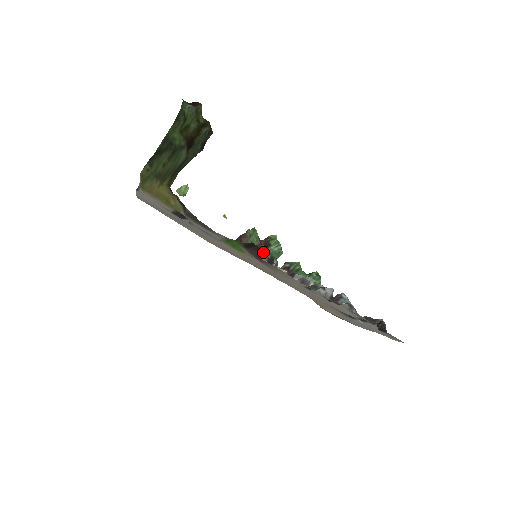
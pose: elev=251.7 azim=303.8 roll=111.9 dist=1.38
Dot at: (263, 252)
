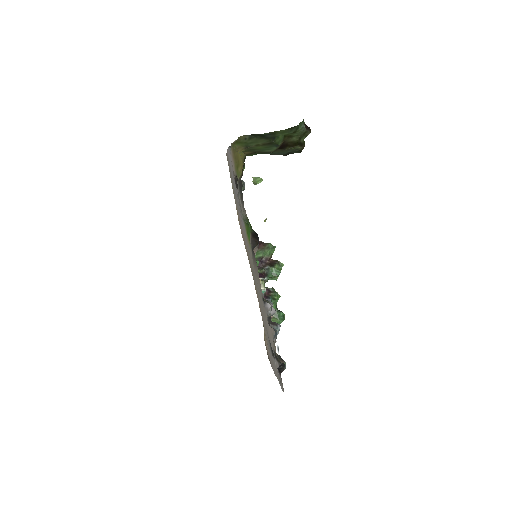
Dot at: (265, 266)
